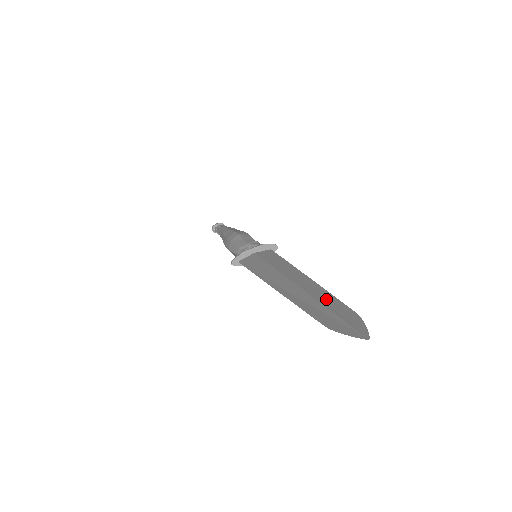
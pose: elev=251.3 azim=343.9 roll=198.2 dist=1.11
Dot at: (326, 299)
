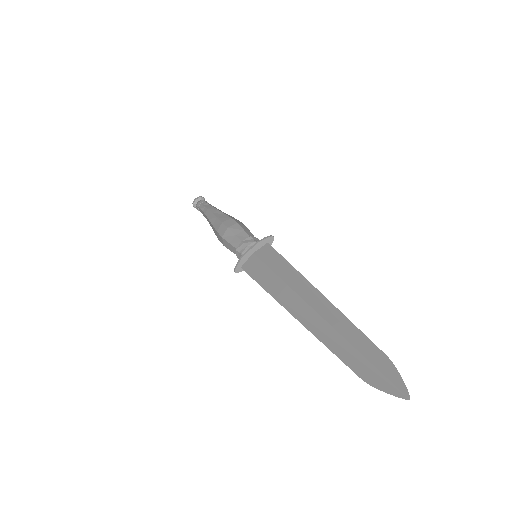
Dot at: (350, 333)
